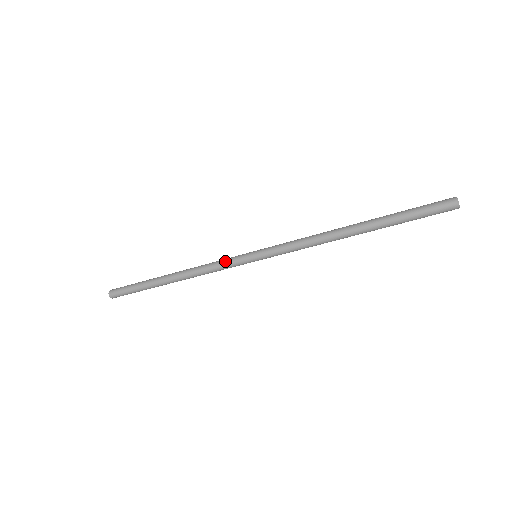
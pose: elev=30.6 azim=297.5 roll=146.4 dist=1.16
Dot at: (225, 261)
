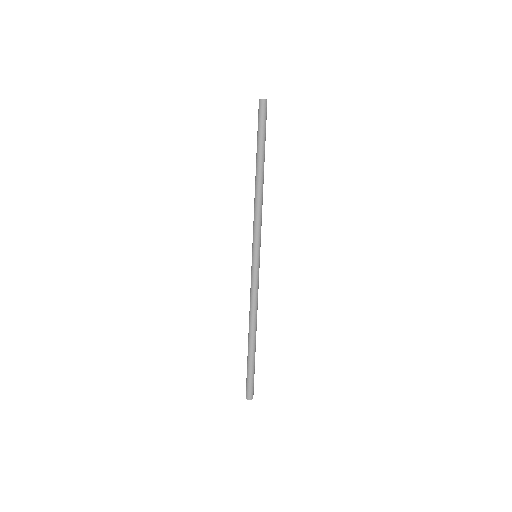
Dot at: occluded
